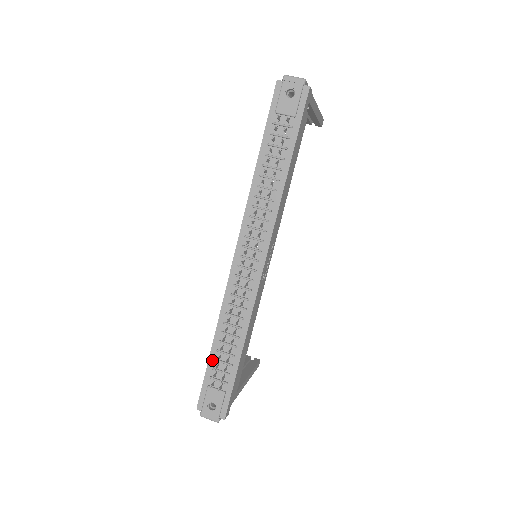
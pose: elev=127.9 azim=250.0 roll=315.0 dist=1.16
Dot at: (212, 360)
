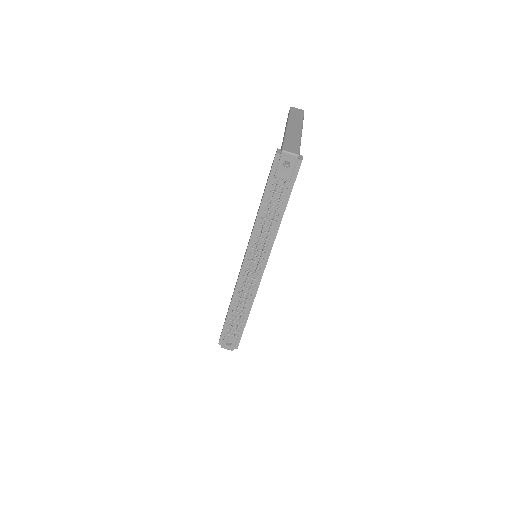
Dot at: (228, 320)
